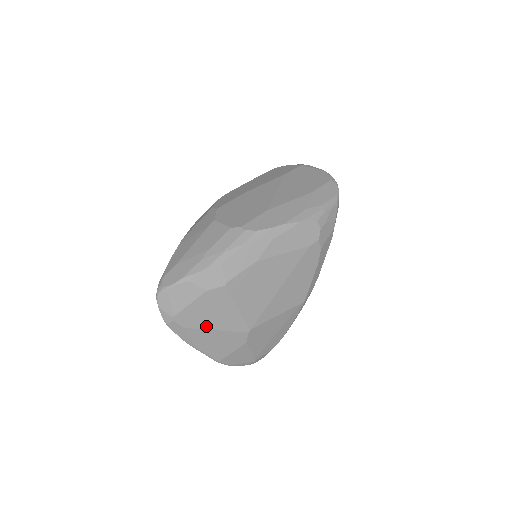
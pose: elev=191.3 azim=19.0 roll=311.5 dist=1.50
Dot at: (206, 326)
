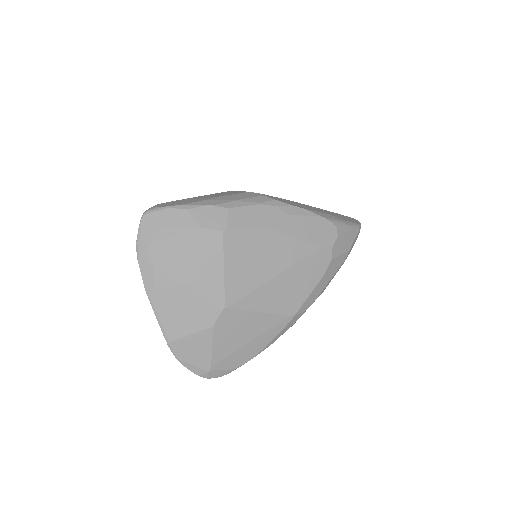
Dot at: (179, 276)
